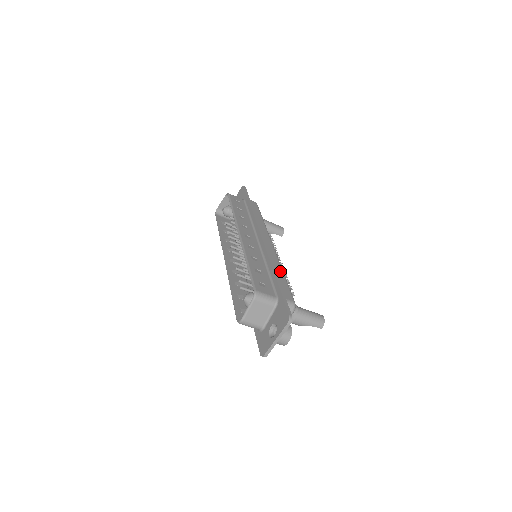
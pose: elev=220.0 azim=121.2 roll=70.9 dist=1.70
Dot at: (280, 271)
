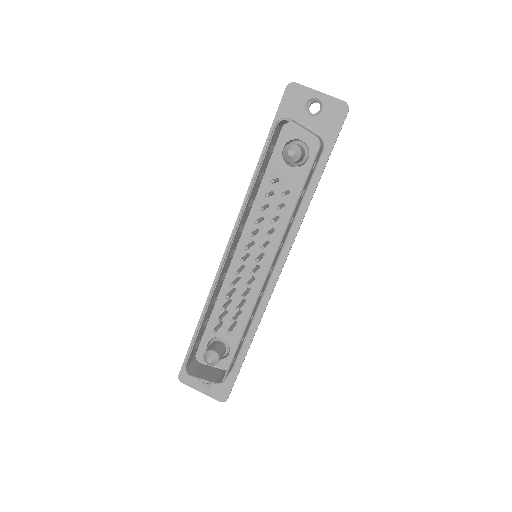
Dot at: occluded
